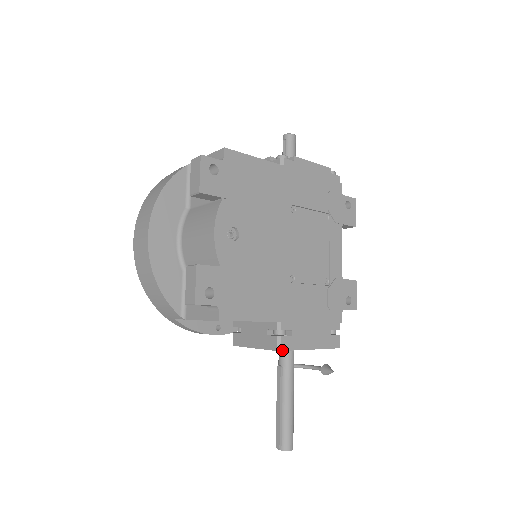
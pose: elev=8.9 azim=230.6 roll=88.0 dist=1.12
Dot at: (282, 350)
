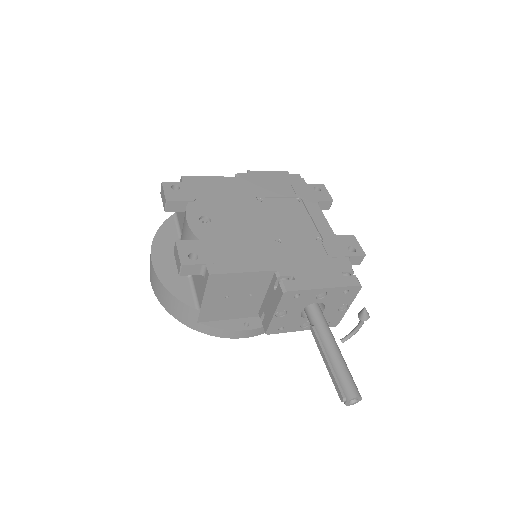
Dot at: (288, 291)
